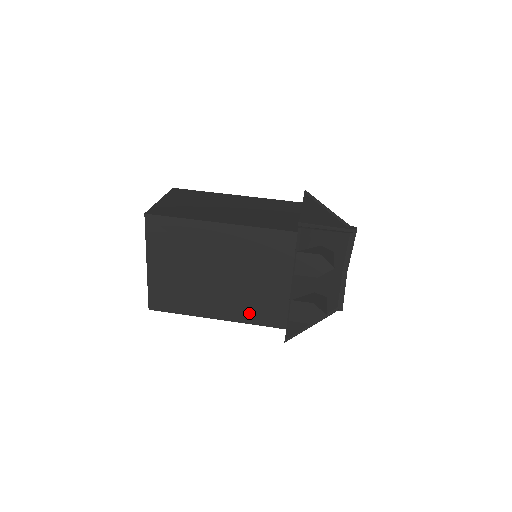
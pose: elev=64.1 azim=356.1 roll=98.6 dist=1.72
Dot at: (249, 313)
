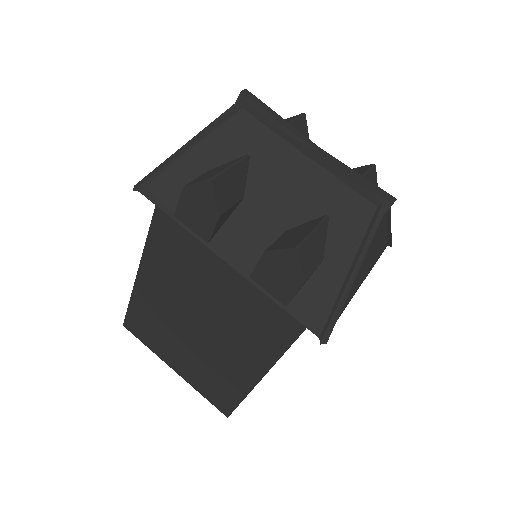
Dot at: (266, 339)
